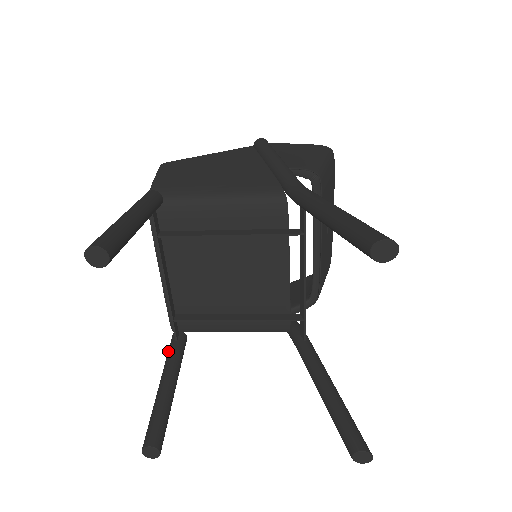
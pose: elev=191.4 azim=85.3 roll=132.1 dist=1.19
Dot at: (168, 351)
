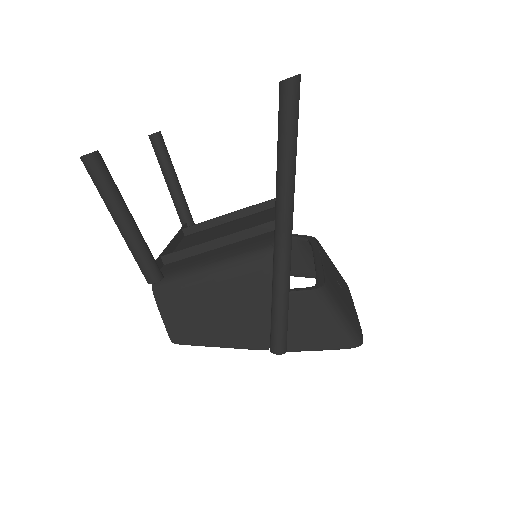
Dot at: occluded
